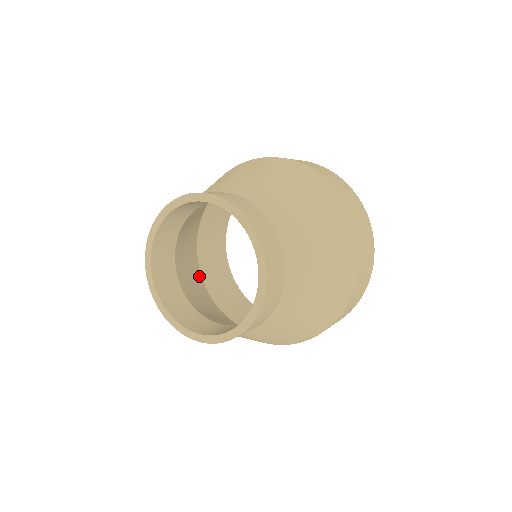
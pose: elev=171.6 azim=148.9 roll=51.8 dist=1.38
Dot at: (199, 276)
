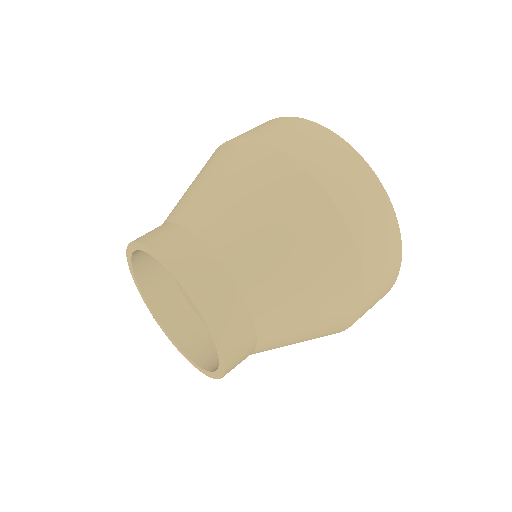
Dot at: occluded
